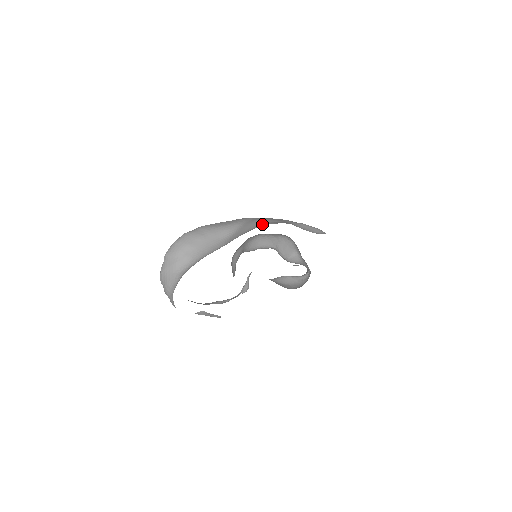
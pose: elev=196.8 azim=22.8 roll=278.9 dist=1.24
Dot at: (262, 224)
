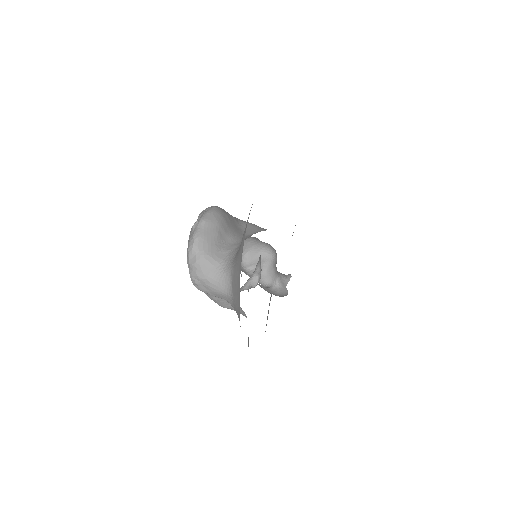
Dot at: occluded
